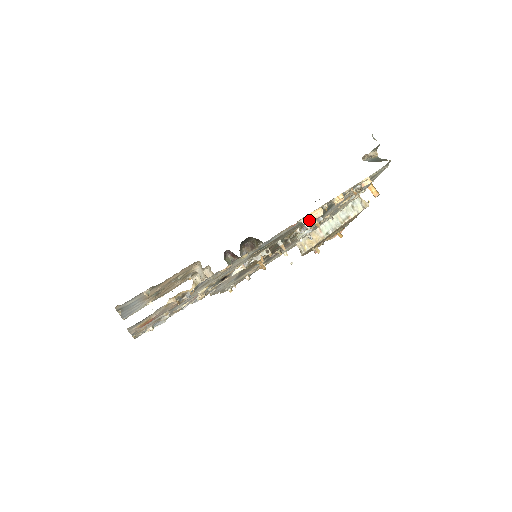
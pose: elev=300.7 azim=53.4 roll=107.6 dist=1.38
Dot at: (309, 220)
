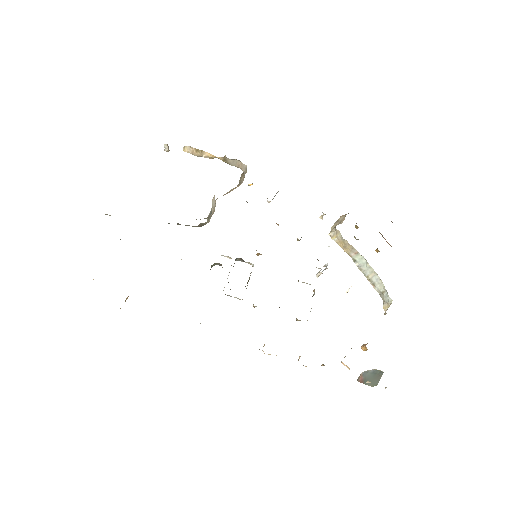
Dot at: occluded
